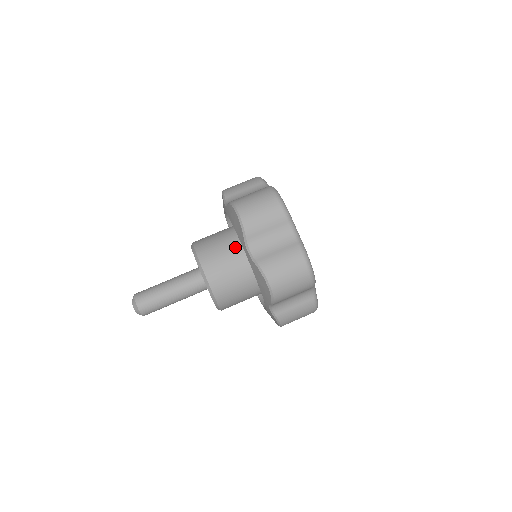
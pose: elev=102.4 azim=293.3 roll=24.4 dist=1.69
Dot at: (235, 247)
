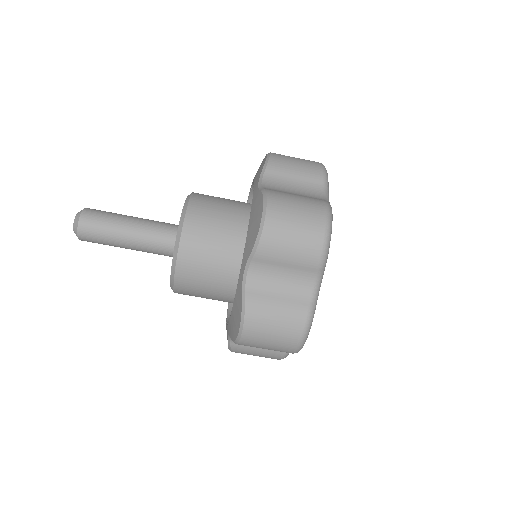
Dot at: (235, 245)
